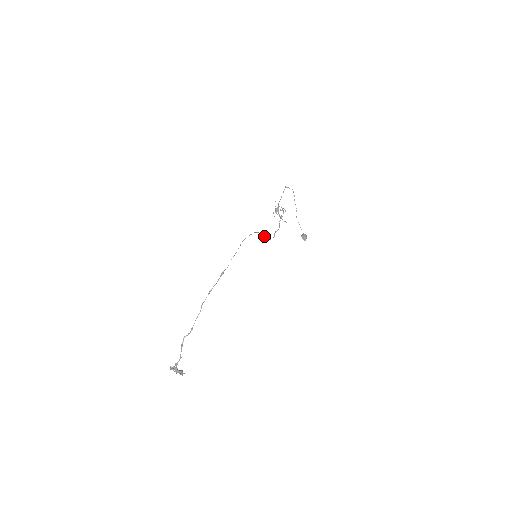
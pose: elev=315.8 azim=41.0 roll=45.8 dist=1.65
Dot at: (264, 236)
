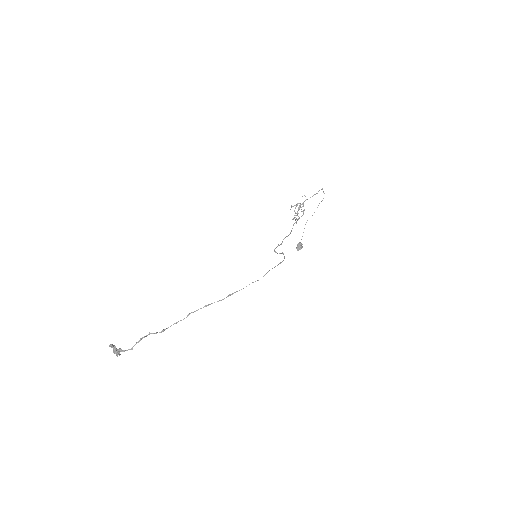
Dot at: (282, 252)
